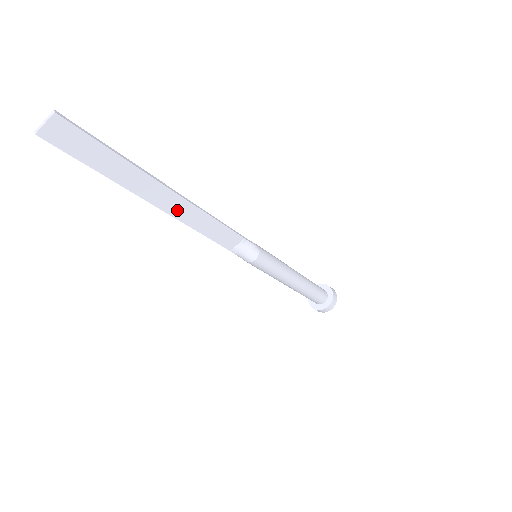
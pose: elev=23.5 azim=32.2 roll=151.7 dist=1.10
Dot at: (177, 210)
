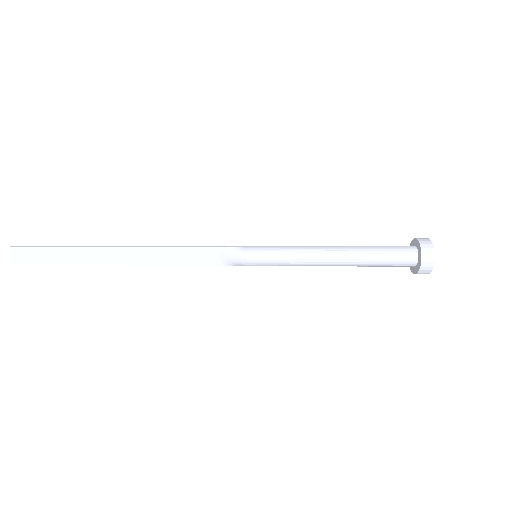
Dot at: (136, 259)
